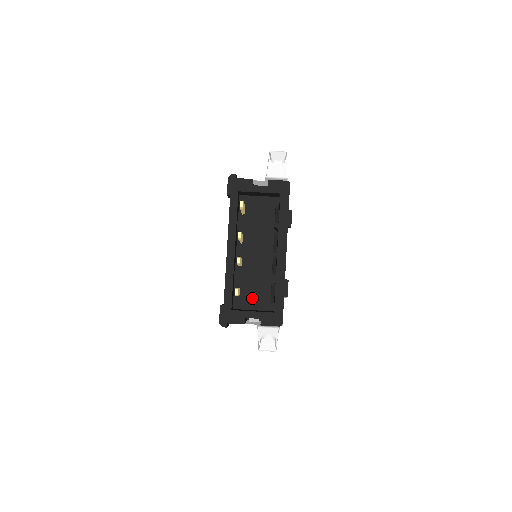
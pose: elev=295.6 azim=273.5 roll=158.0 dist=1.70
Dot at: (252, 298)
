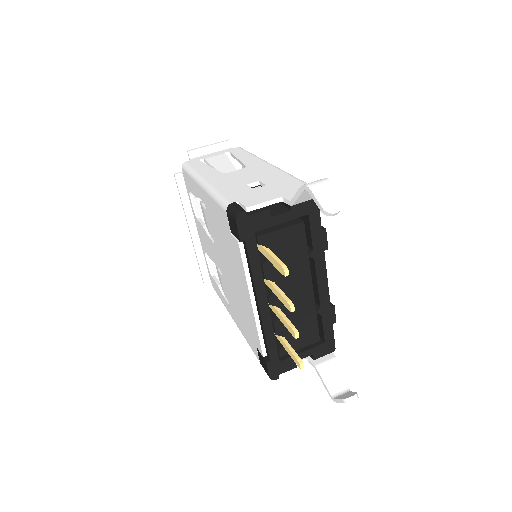
Dot at: (299, 340)
